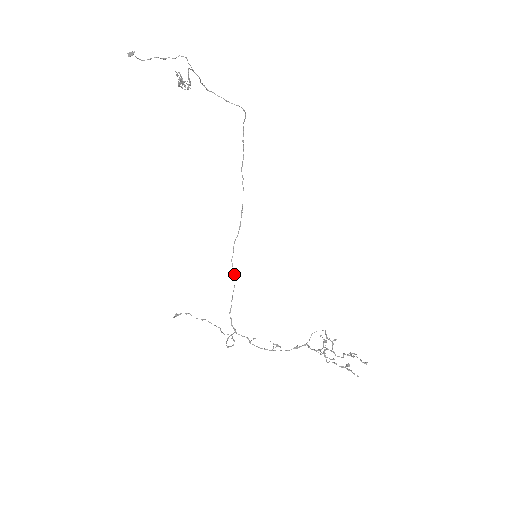
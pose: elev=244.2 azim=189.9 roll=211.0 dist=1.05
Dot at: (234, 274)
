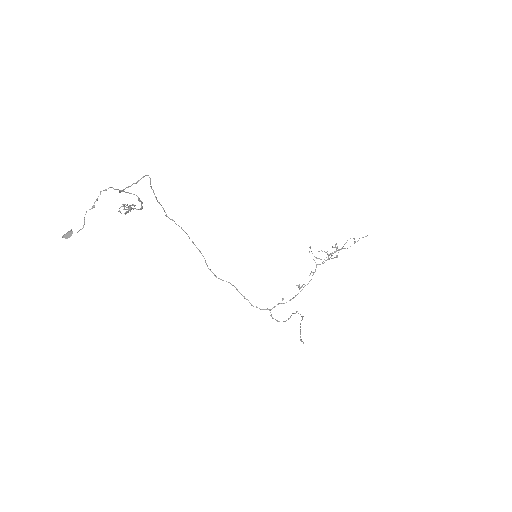
Dot at: occluded
